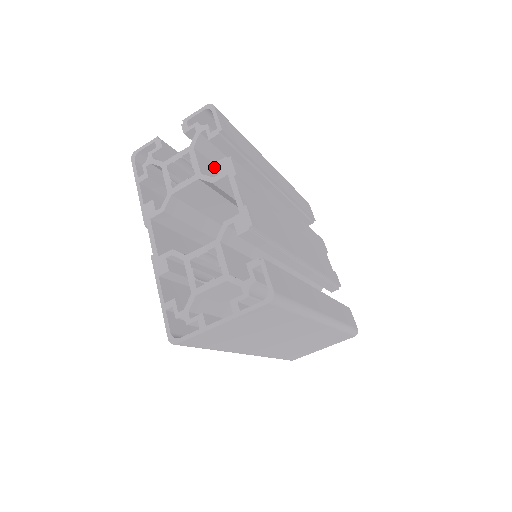
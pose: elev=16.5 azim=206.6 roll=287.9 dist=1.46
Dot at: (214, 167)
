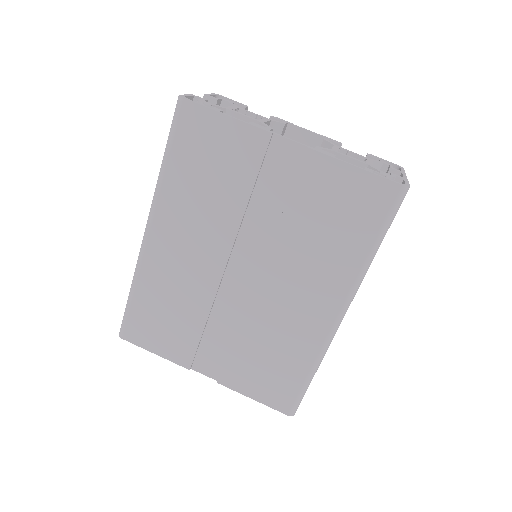
Dot at: occluded
